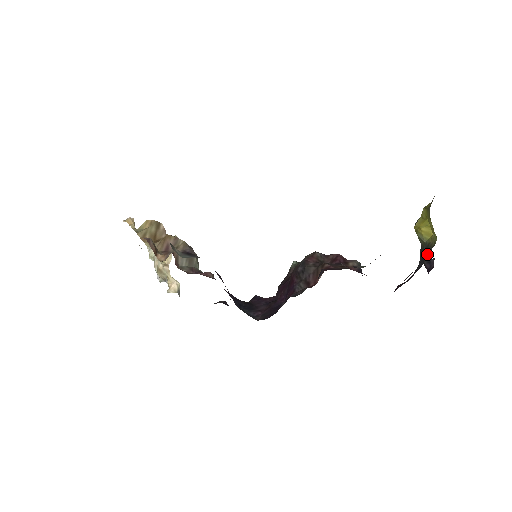
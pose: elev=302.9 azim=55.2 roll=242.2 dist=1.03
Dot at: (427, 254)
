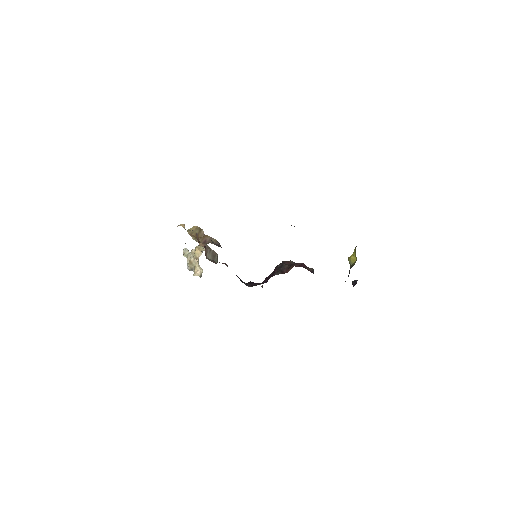
Dot at: occluded
